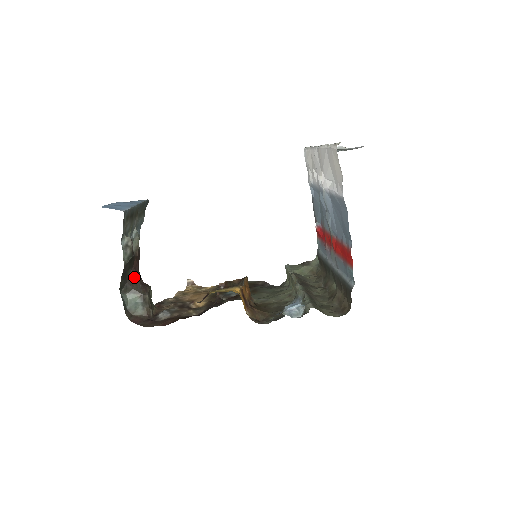
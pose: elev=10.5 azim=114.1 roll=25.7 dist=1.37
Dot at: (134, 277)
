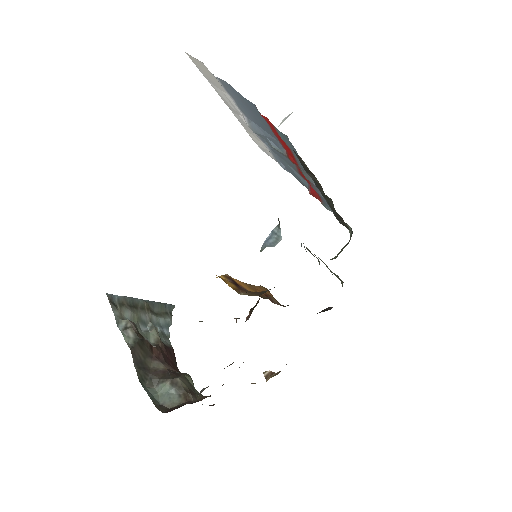
Dot at: (160, 367)
